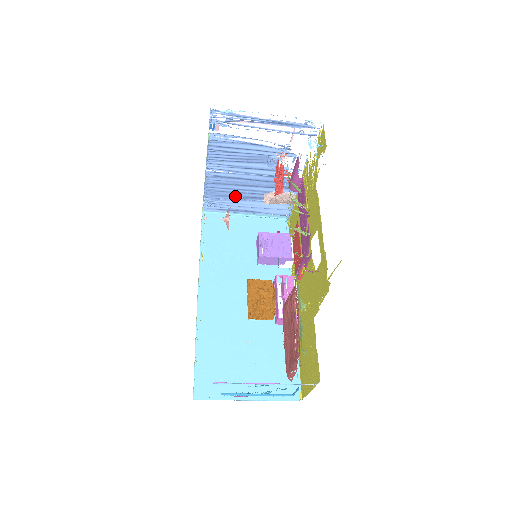
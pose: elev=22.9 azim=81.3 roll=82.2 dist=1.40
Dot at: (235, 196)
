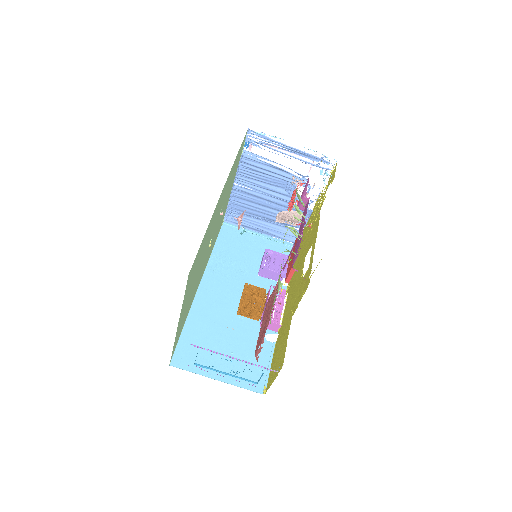
Dot at: (253, 214)
